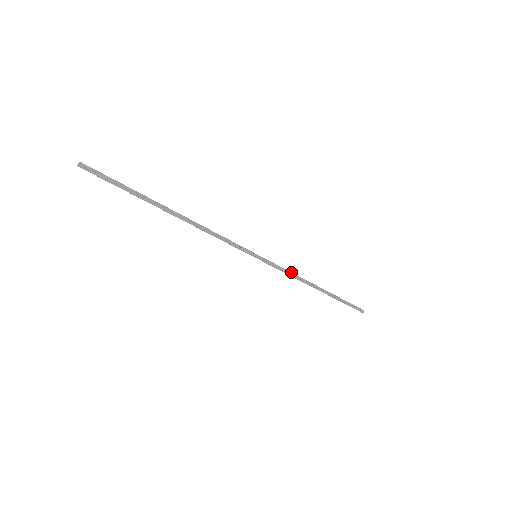
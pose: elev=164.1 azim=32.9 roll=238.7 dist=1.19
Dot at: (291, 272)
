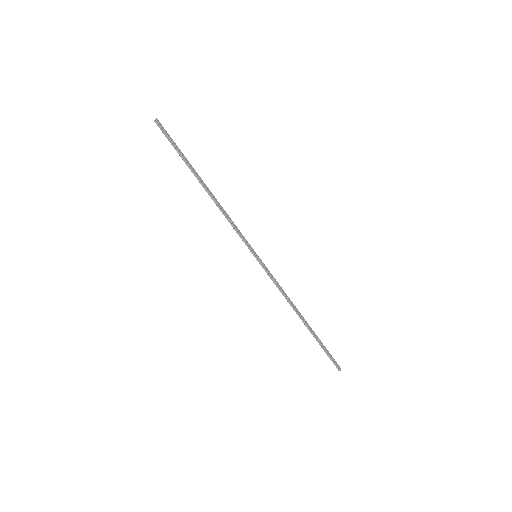
Dot at: (281, 287)
